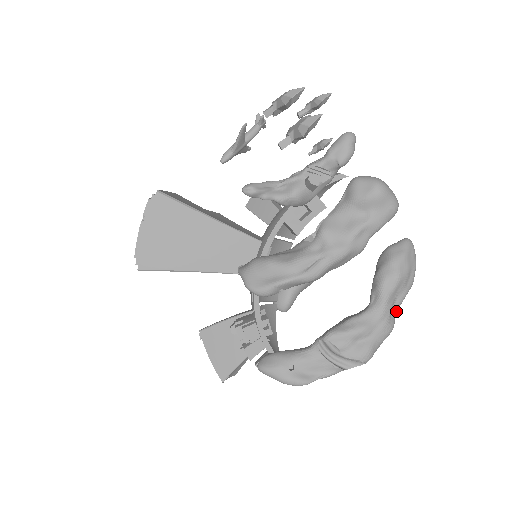
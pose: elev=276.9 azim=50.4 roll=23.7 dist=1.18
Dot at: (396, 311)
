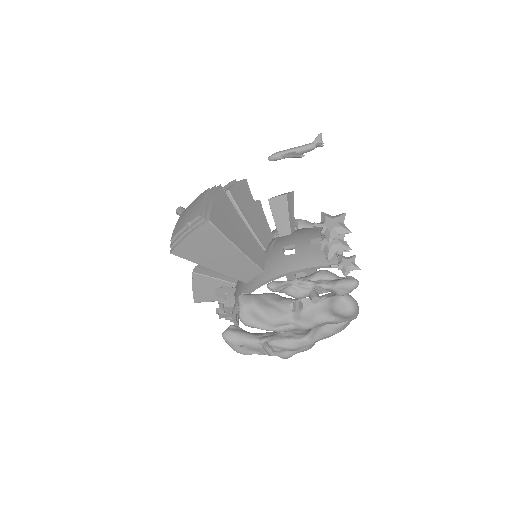
Dot at: (319, 340)
